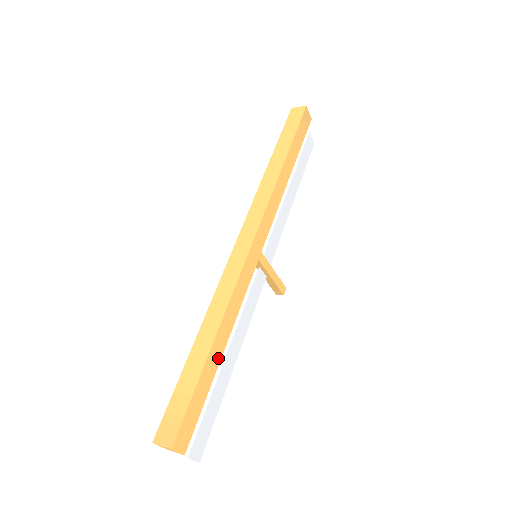
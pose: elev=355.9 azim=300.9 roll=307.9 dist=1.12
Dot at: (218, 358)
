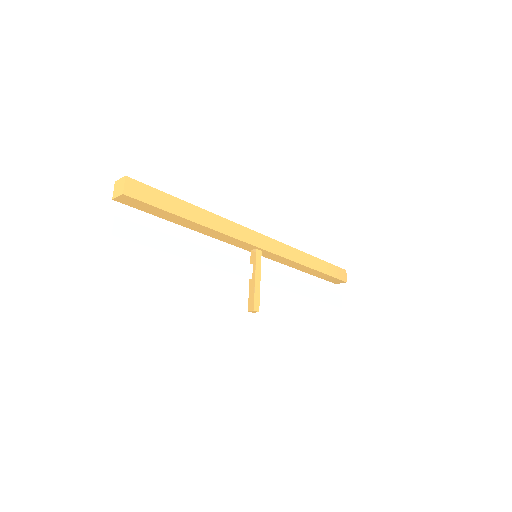
Dot at: (190, 217)
